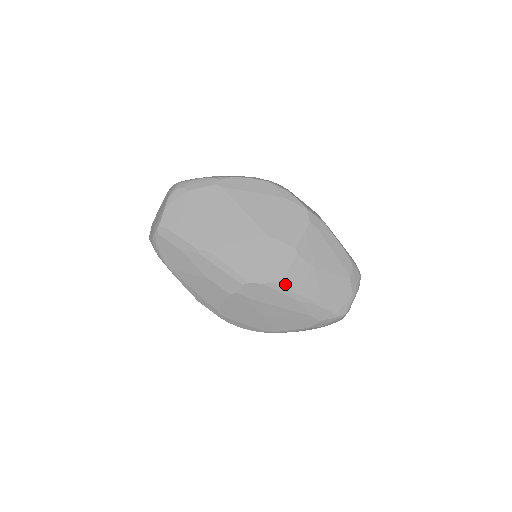
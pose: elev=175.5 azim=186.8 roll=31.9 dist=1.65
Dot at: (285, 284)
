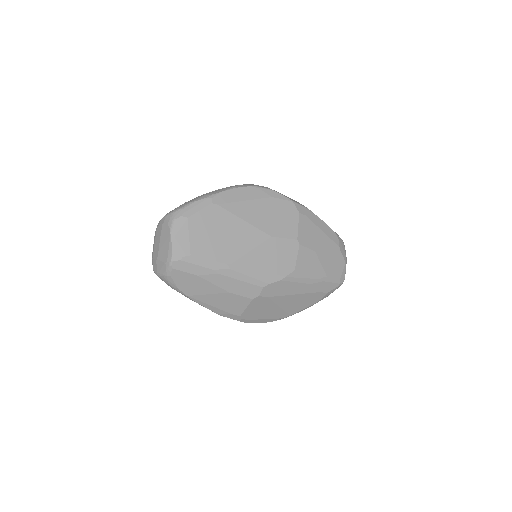
Dot at: (297, 274)
